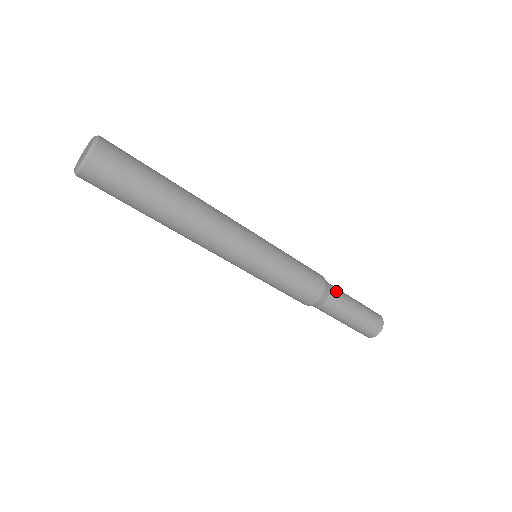
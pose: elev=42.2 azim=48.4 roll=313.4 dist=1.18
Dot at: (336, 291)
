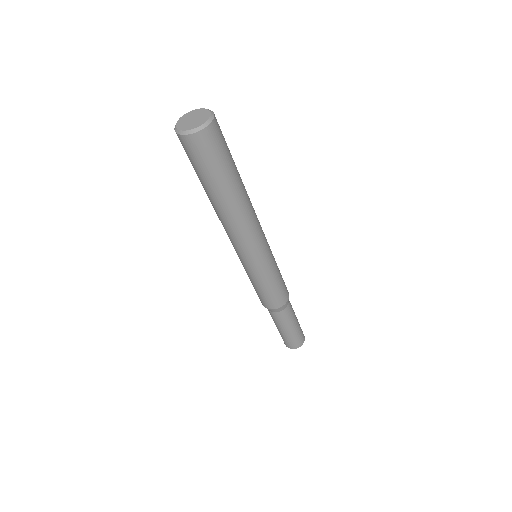
Dot at: (290, 303)
